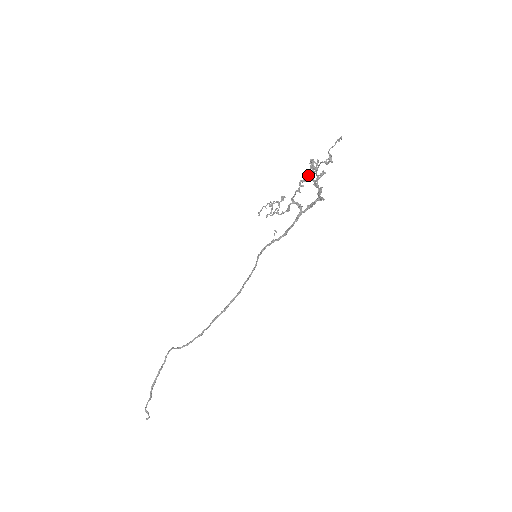
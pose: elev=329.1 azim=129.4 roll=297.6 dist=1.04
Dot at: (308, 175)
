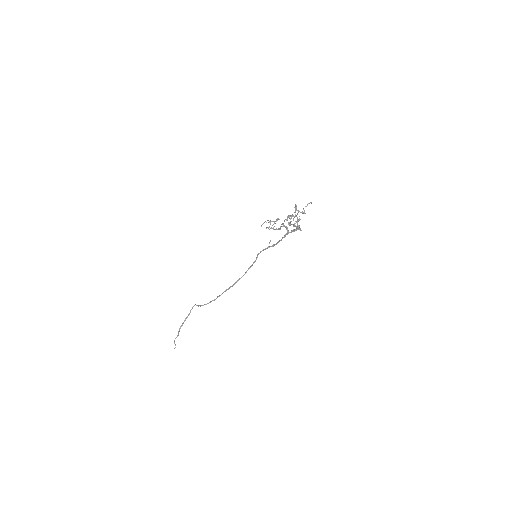
Dot at: (289, 222)
